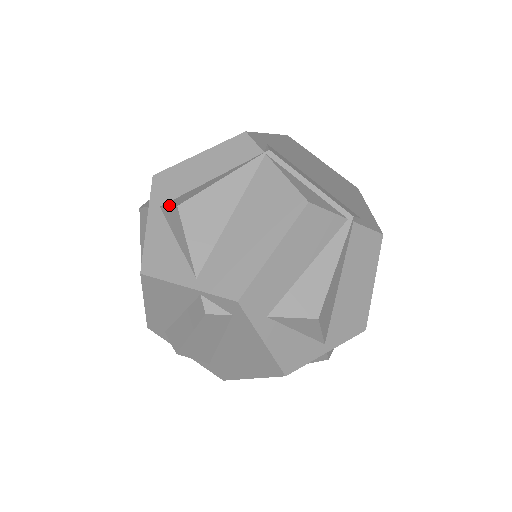
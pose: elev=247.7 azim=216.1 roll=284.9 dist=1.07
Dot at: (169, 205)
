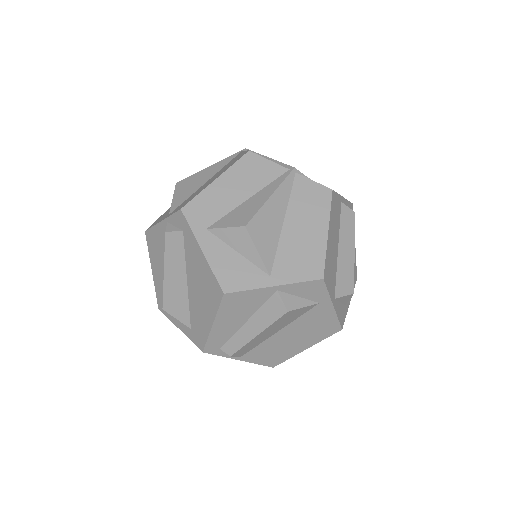
Dot at: occluded
